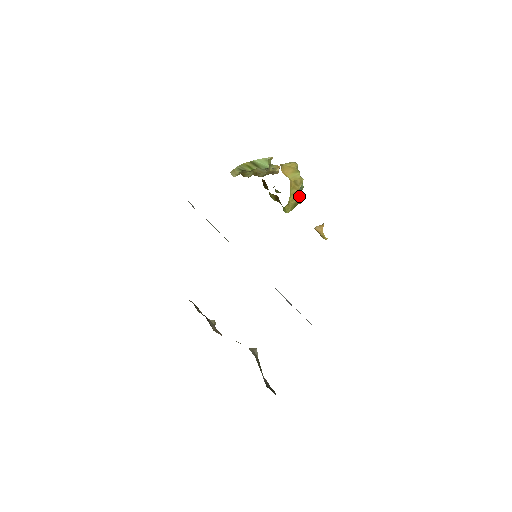
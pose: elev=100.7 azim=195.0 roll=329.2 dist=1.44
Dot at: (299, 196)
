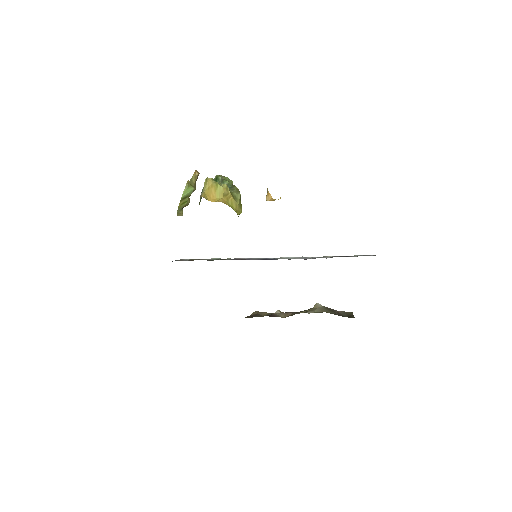
Dot at: (235, 196)
